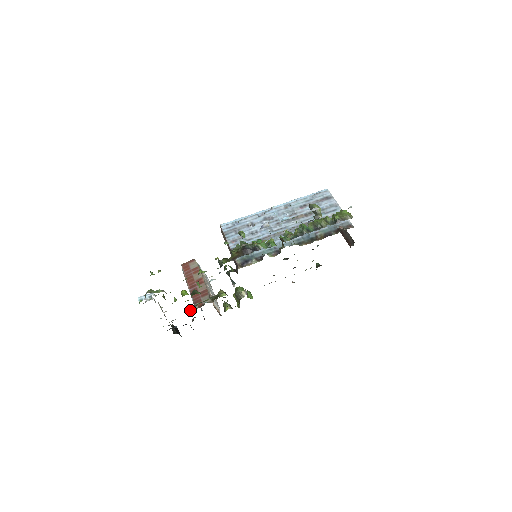
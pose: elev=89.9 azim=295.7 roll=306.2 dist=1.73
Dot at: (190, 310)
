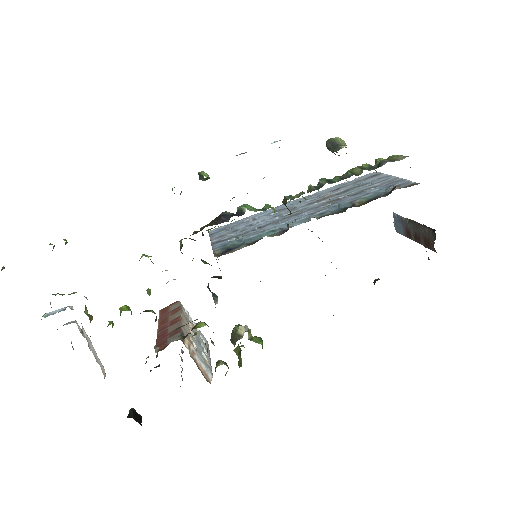
Dot at: occluded
